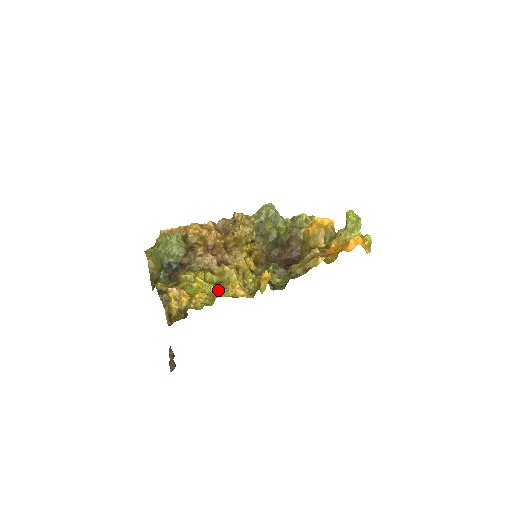
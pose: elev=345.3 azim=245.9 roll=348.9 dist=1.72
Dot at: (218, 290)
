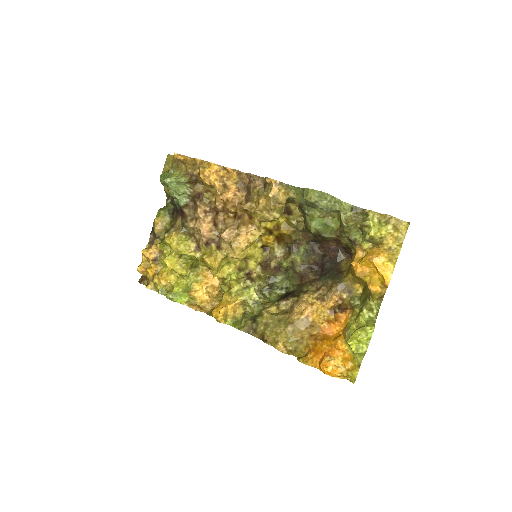
Dot at: (187, 277)
